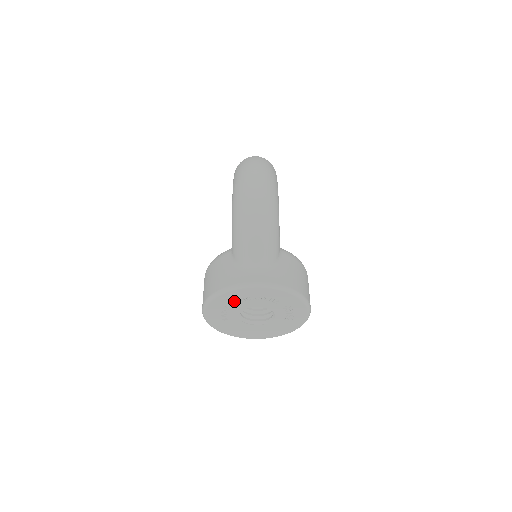
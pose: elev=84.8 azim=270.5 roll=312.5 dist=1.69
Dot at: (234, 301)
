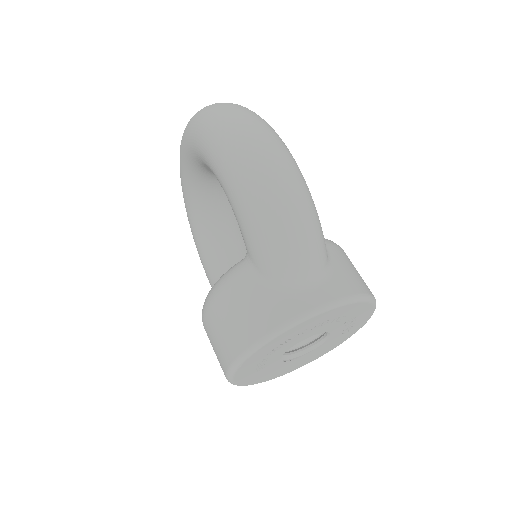
Dot at: (282, 343)
